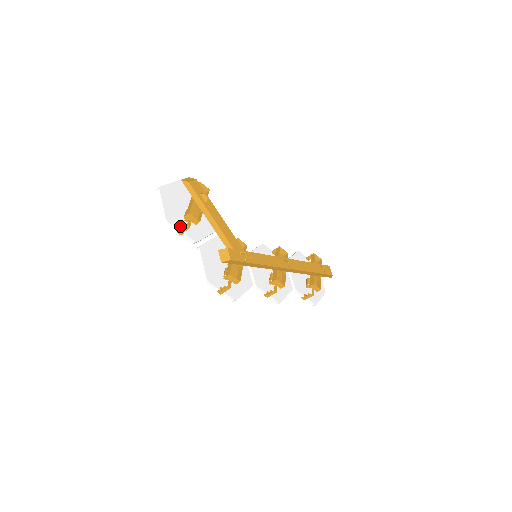
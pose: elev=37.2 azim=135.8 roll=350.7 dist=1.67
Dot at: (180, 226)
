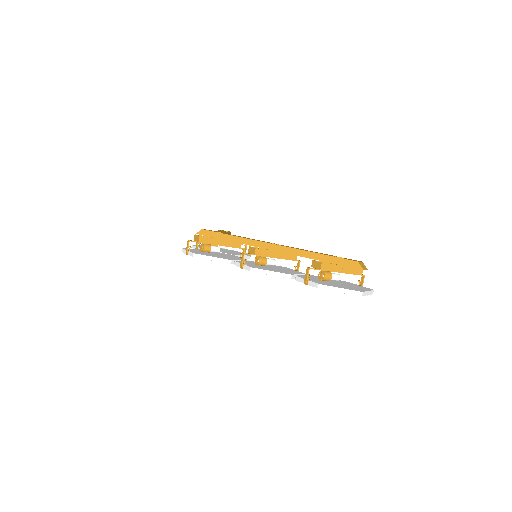
Dot at: occluded
